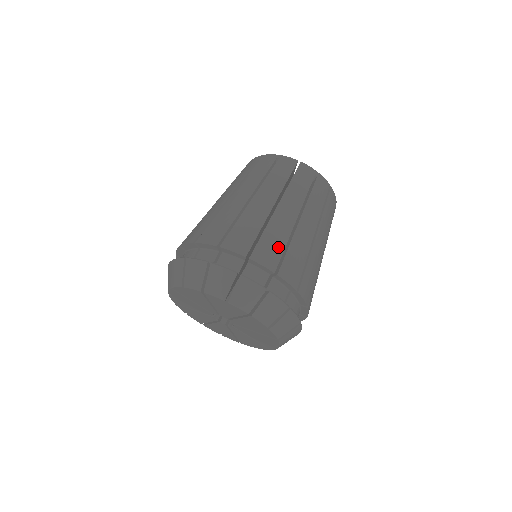
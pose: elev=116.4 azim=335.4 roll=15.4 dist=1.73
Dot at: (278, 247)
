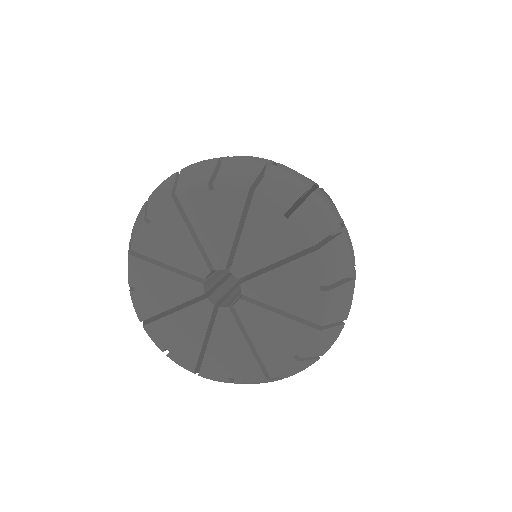
Dot at: occluded
